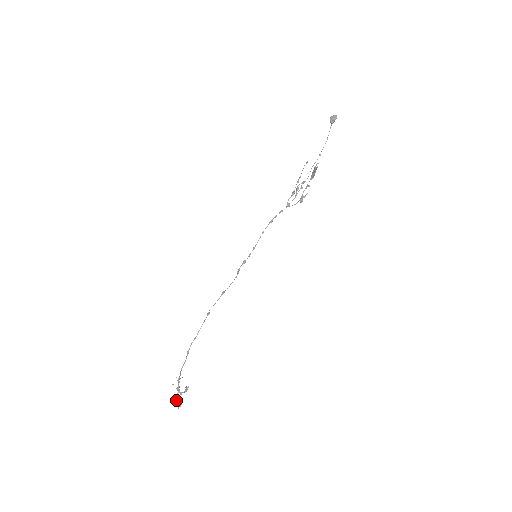
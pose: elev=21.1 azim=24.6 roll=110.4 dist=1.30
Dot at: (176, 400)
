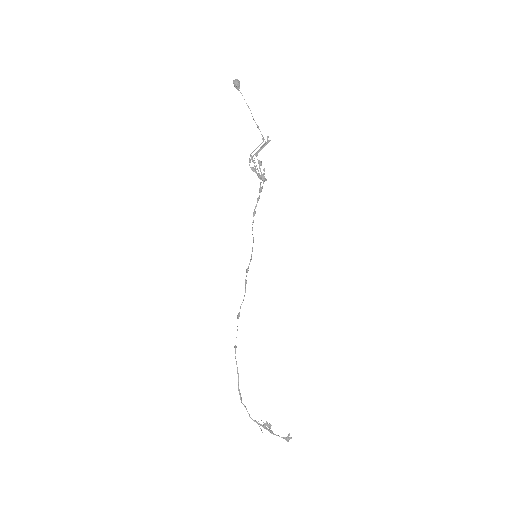
Dot at: occluded
